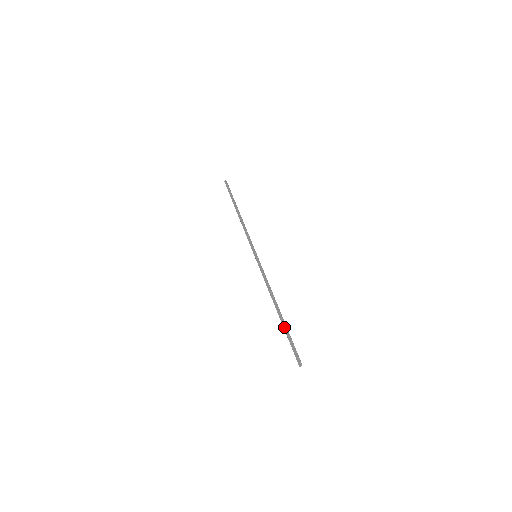
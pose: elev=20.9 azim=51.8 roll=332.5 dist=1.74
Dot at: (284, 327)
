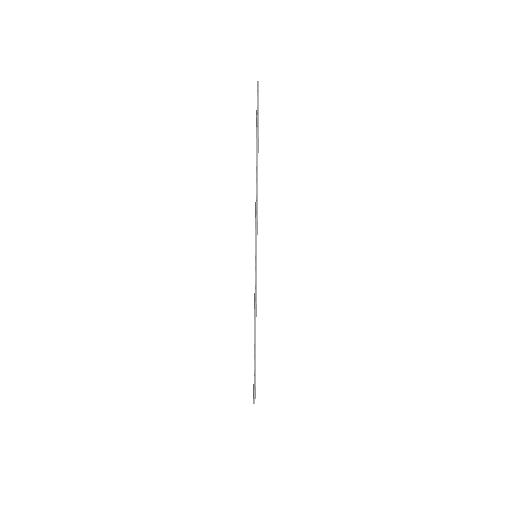
Dot at: occluded
